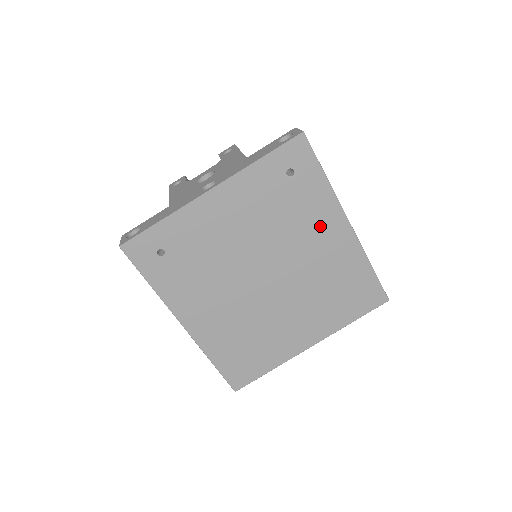
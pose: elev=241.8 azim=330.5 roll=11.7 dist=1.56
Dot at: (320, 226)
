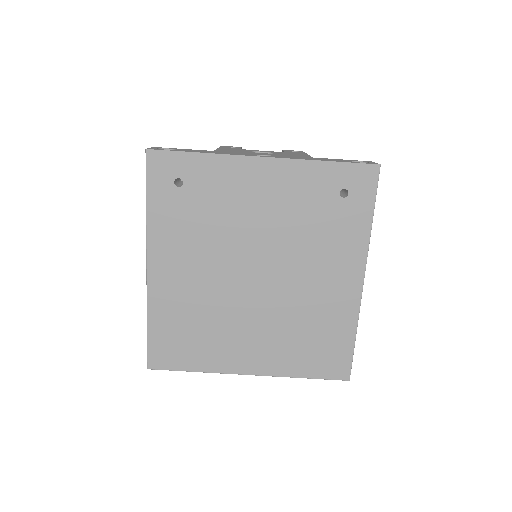
Dot at: (336, 263)
